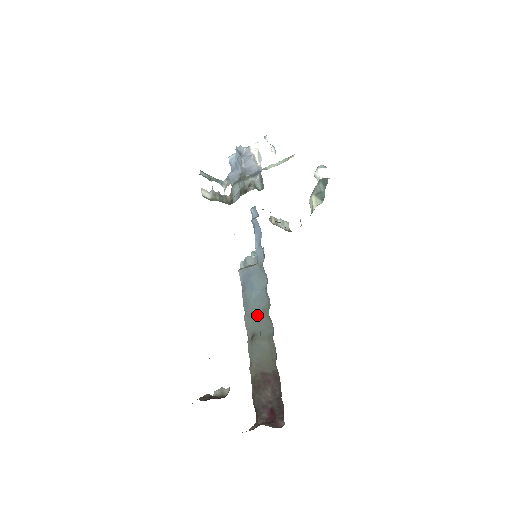
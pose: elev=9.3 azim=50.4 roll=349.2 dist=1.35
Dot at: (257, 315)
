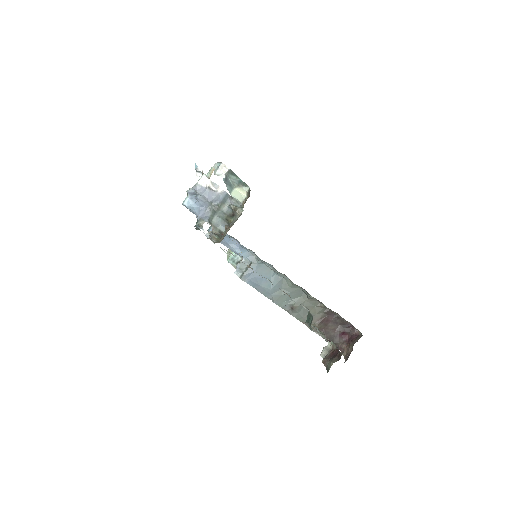
Dot at: (283, 293)
